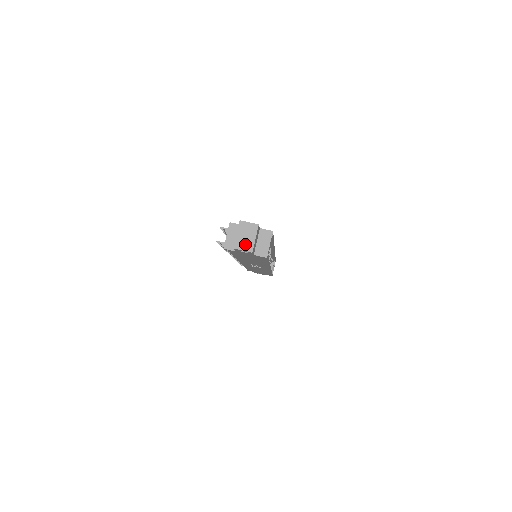
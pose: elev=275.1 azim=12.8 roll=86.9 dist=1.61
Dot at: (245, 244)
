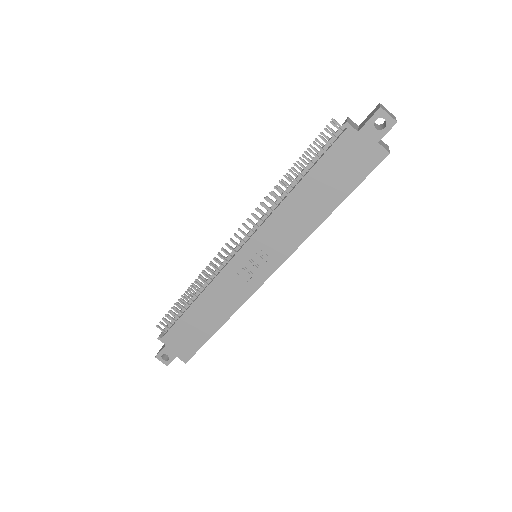
Dot at: (389, 114)
